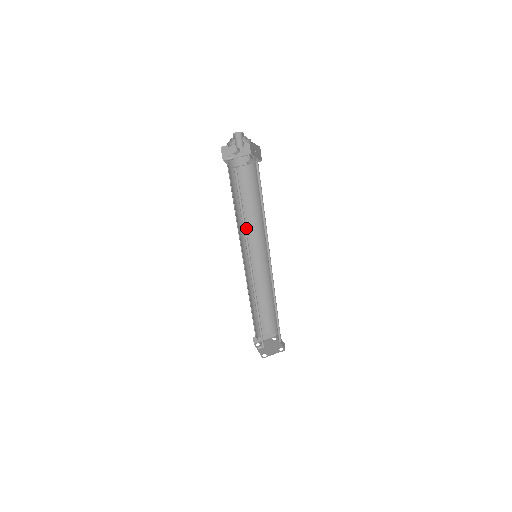
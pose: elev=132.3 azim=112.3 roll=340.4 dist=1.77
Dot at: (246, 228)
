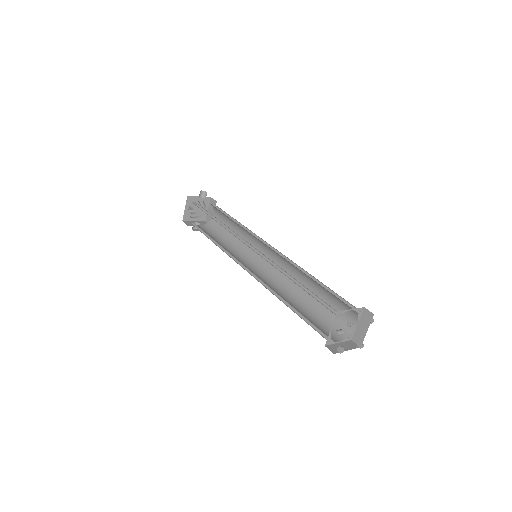
Dot at: (235, 256)
